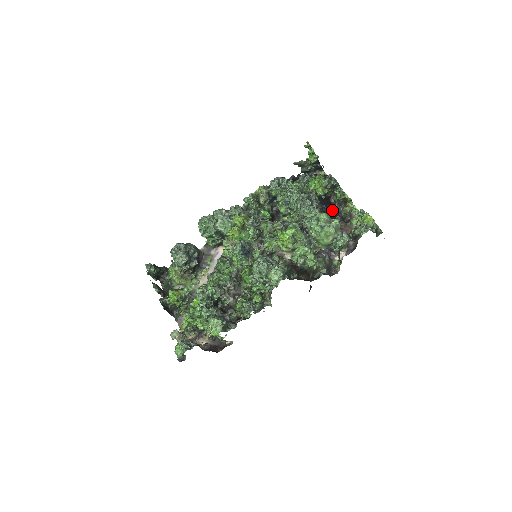
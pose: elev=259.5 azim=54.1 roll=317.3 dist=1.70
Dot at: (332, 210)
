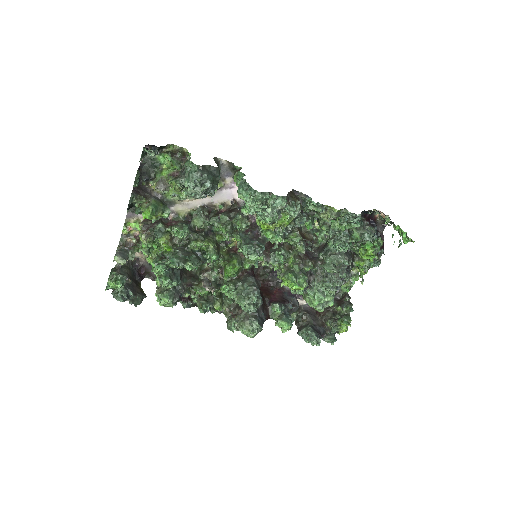
Dot at: occluded
